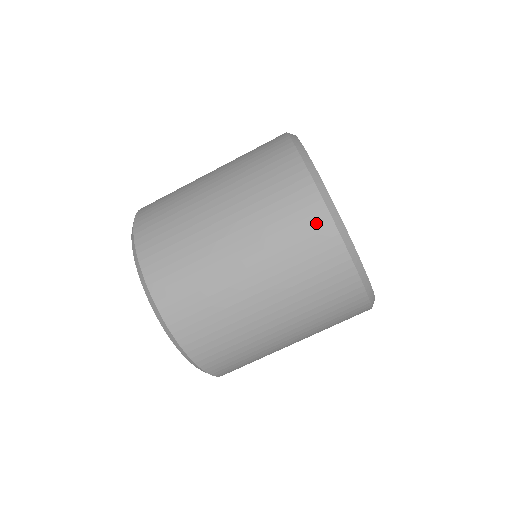
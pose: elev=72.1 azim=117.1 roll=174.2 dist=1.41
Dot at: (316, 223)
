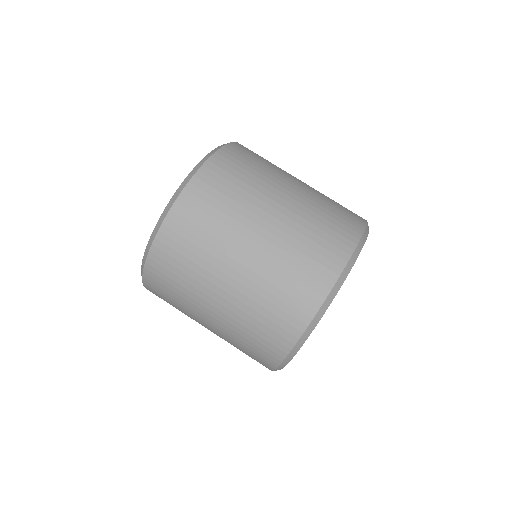
Dot at: (310, 297)
